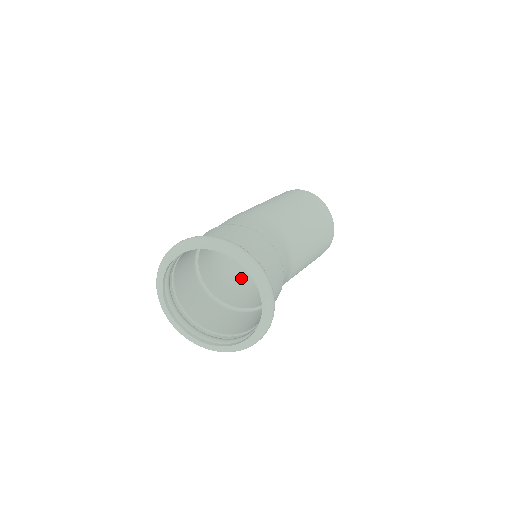
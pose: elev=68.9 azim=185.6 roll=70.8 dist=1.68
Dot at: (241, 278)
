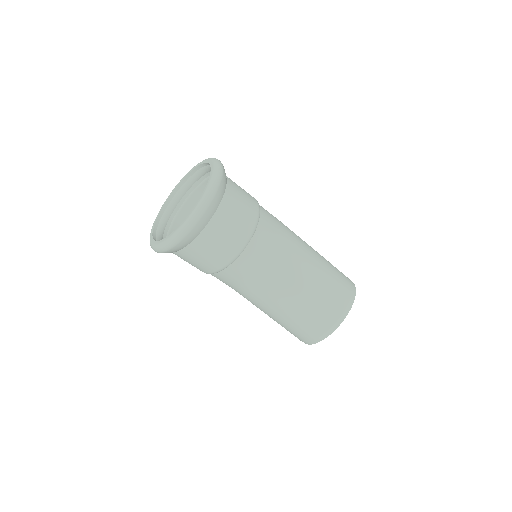
Dot at: occluded
